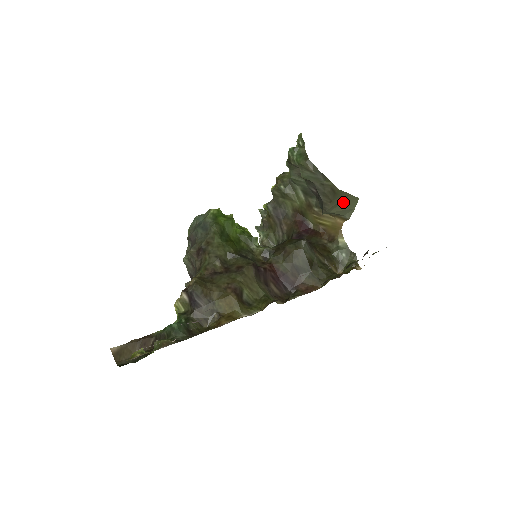
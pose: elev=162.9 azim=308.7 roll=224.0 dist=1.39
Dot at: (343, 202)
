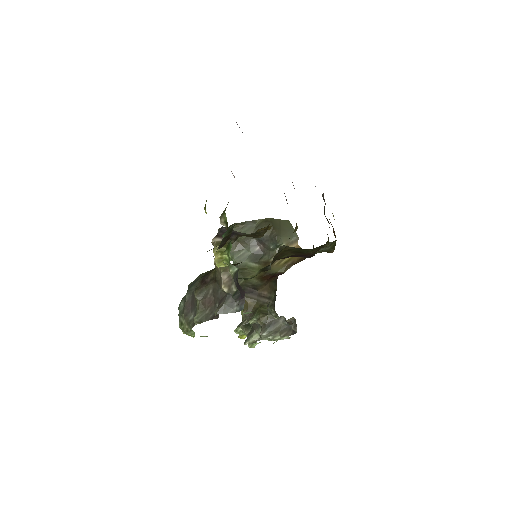
Dot at: (282, 227)
